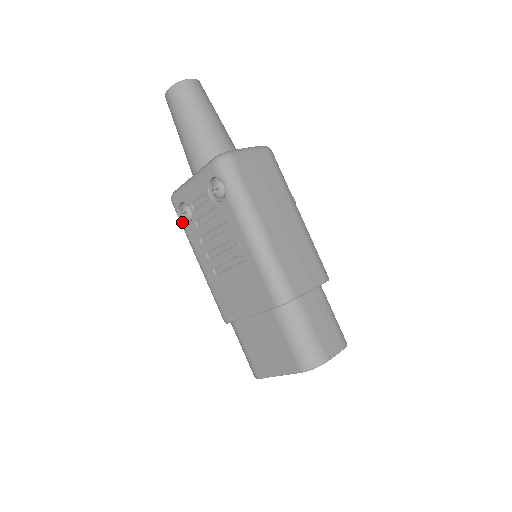
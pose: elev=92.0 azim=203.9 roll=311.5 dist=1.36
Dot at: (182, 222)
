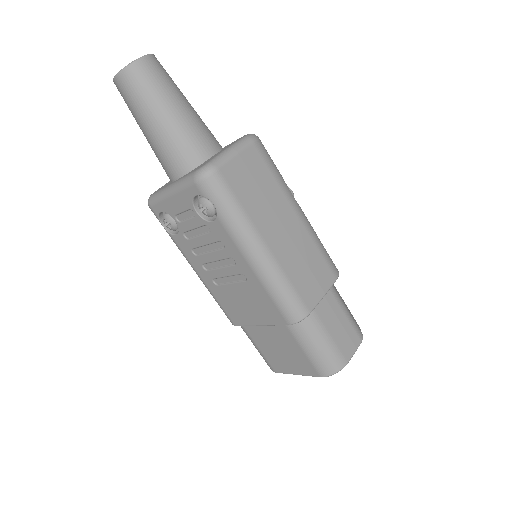
Dot at: (167, 230)
